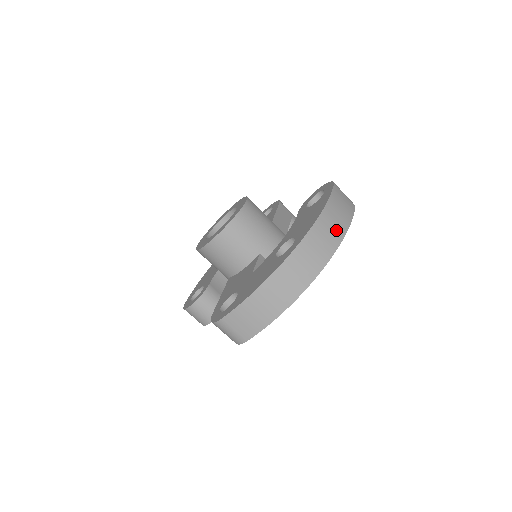
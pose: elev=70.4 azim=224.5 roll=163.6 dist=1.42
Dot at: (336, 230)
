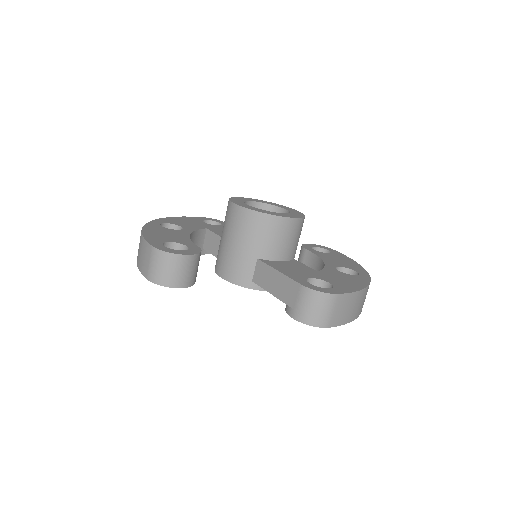
Dot at: occluded
